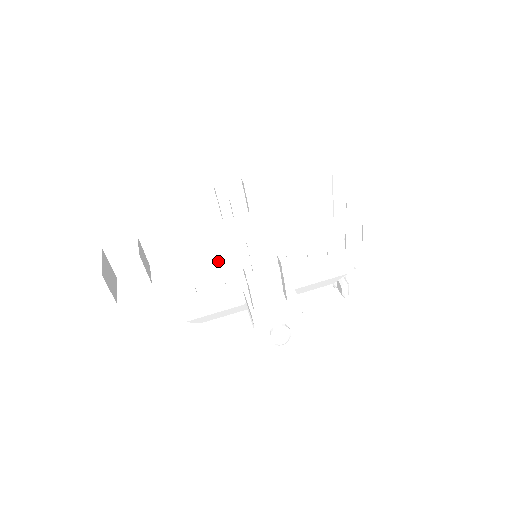
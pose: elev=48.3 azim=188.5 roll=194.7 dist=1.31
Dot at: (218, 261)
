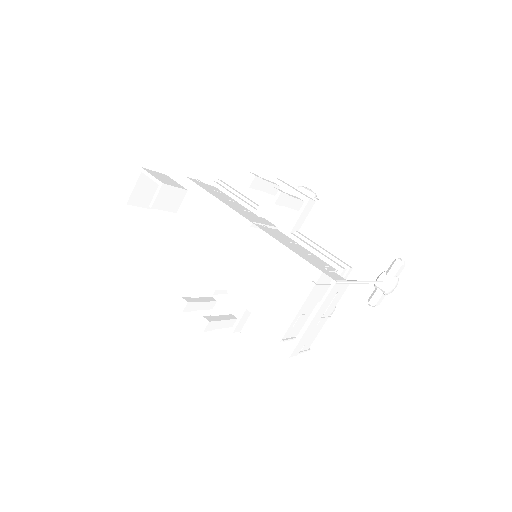
Dot at: occluded
